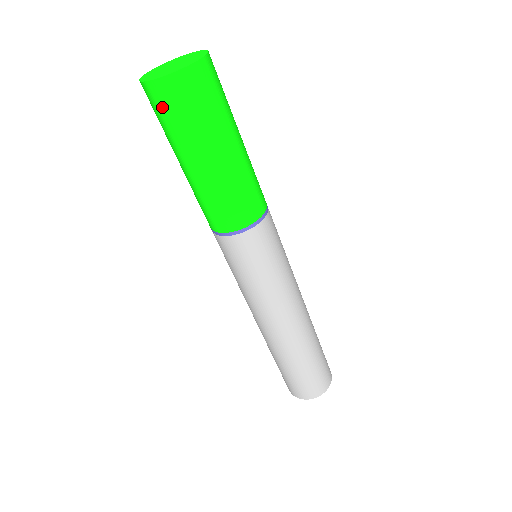
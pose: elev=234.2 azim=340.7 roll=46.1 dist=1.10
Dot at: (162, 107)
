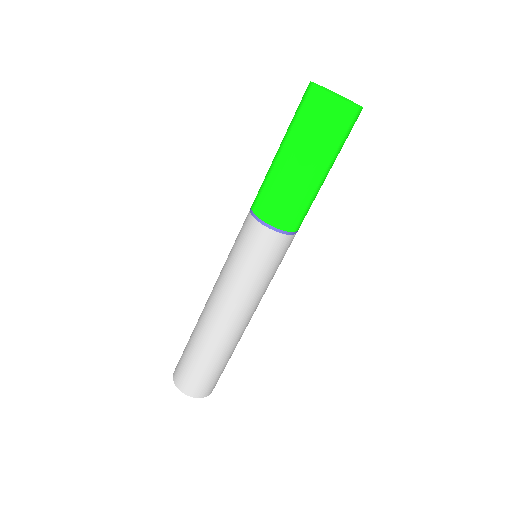
Dot at: (320, 114)
